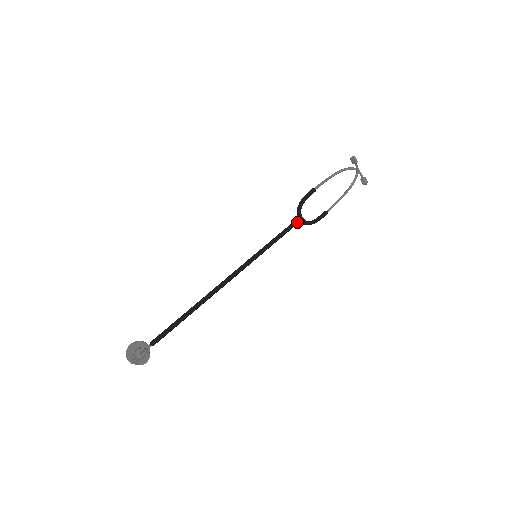
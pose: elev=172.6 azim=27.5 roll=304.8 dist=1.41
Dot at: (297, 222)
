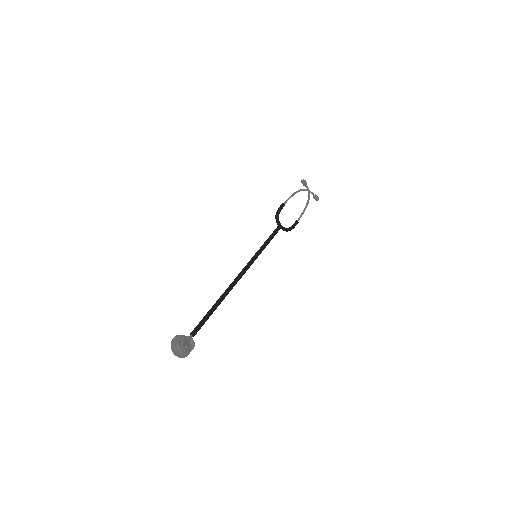
Dot at: (279, 228)
